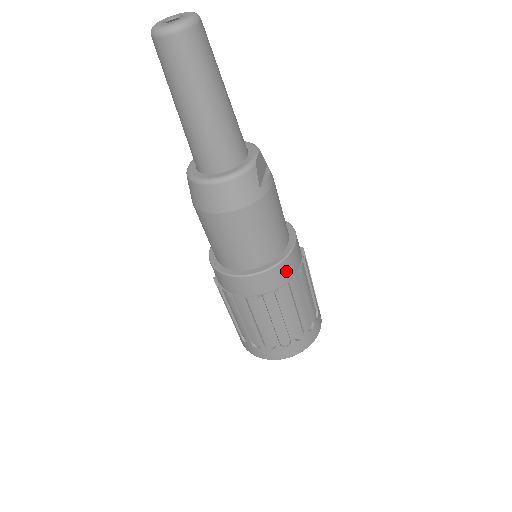
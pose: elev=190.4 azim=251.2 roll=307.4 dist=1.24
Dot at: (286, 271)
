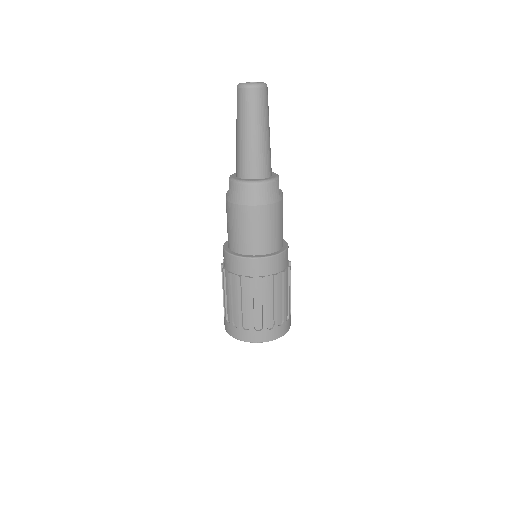
Dot at: (282, 262)
